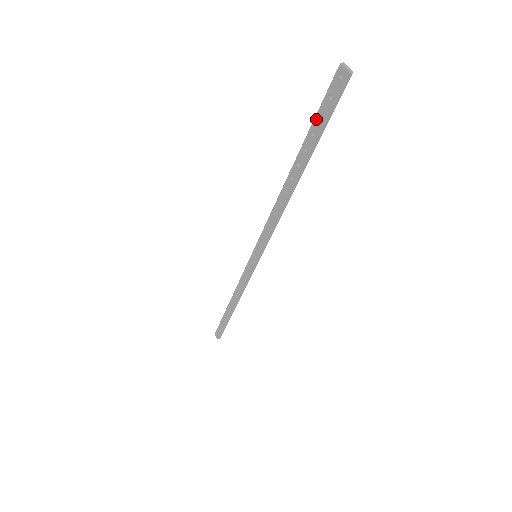
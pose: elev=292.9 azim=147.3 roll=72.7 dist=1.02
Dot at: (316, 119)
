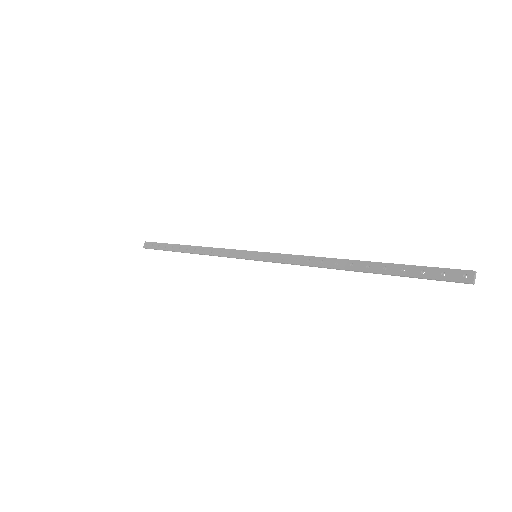
Dot at: (417, 267)
